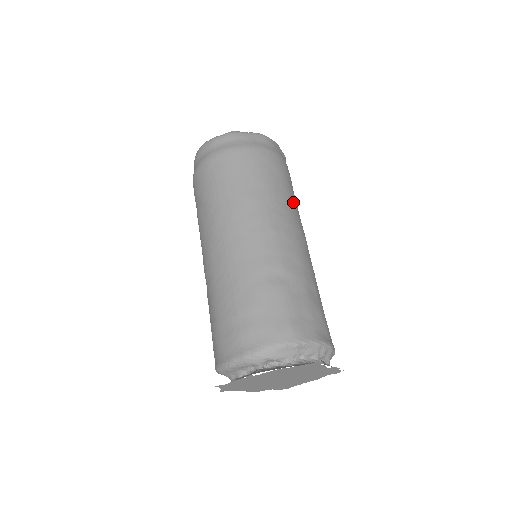
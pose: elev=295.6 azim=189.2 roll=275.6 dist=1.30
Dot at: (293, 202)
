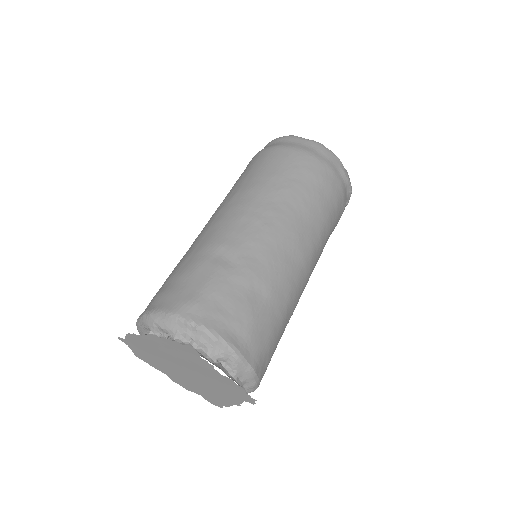
Dot at: (311, 210)
